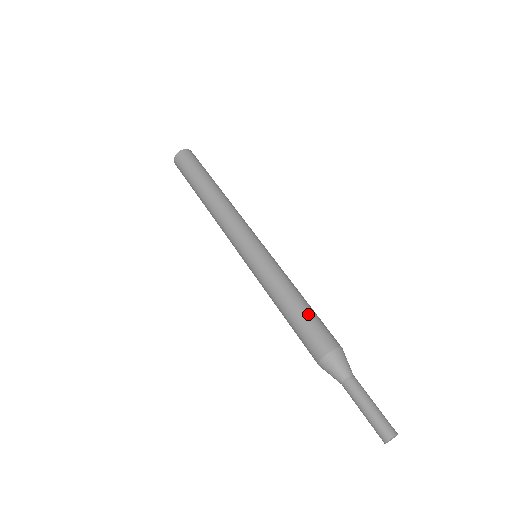
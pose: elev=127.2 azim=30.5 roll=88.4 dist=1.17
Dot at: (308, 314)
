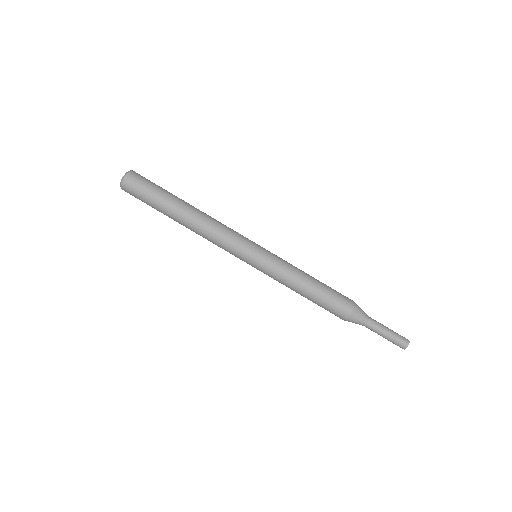
Dot at: (319, 300)
